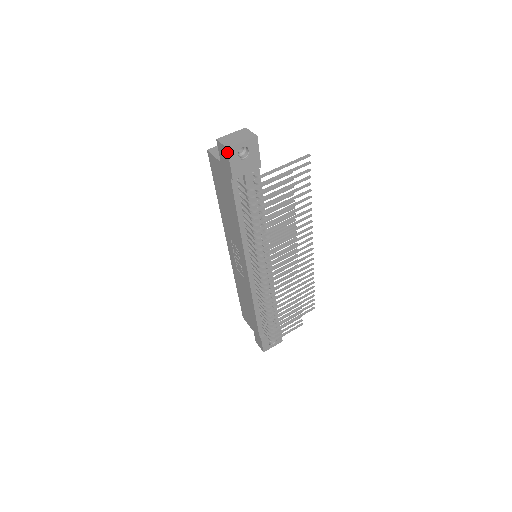
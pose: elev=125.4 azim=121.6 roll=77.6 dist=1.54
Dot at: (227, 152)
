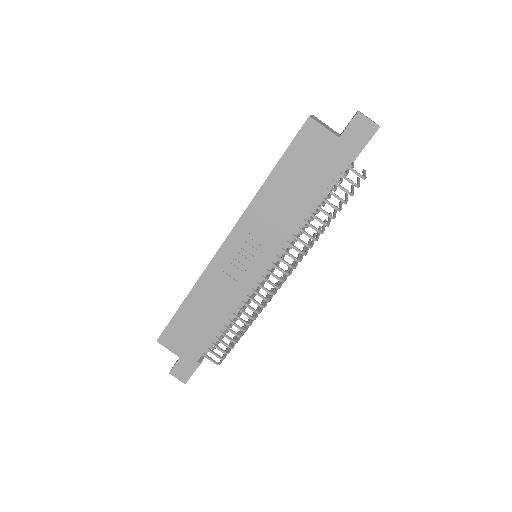
Dot at: (376, 131)
